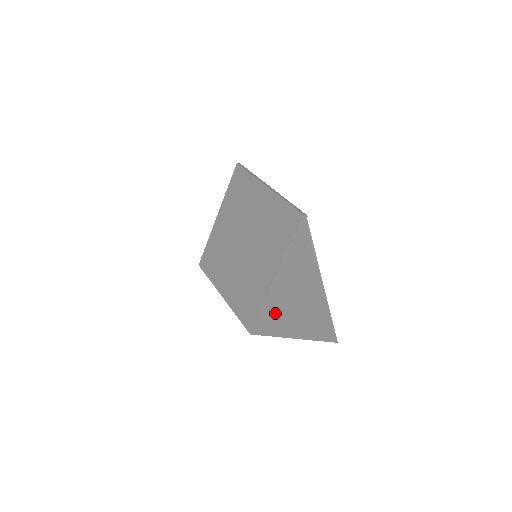
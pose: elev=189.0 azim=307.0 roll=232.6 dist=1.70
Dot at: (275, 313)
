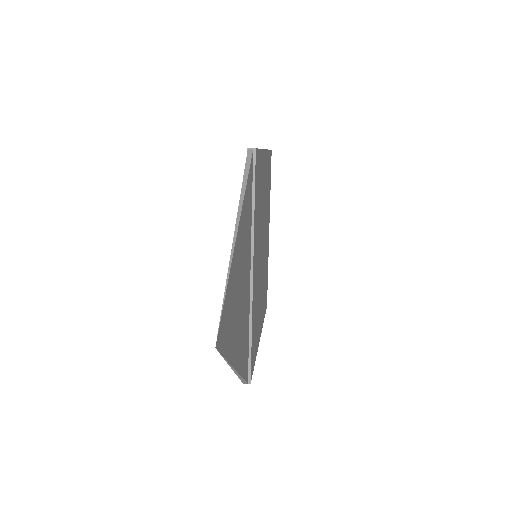
Dot at: occluded
